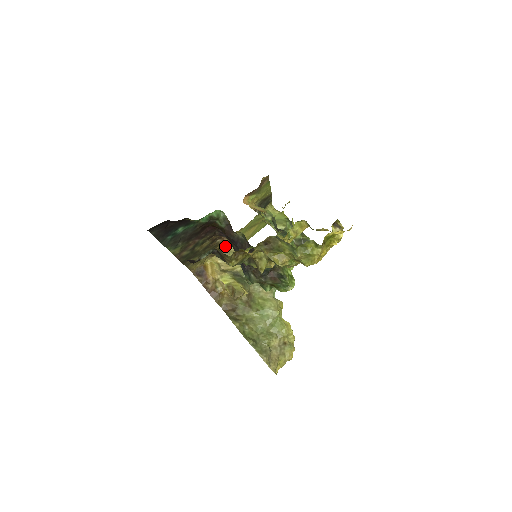
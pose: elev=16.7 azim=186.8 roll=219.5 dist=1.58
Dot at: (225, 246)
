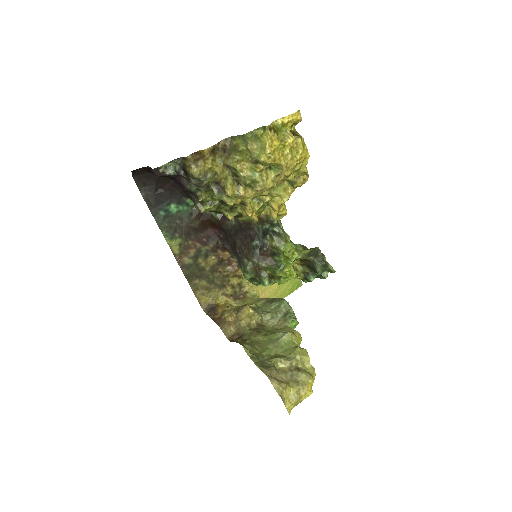
Dot at: (242, 291)
